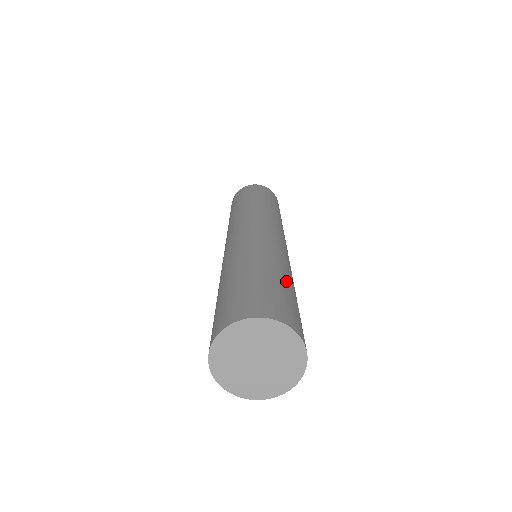
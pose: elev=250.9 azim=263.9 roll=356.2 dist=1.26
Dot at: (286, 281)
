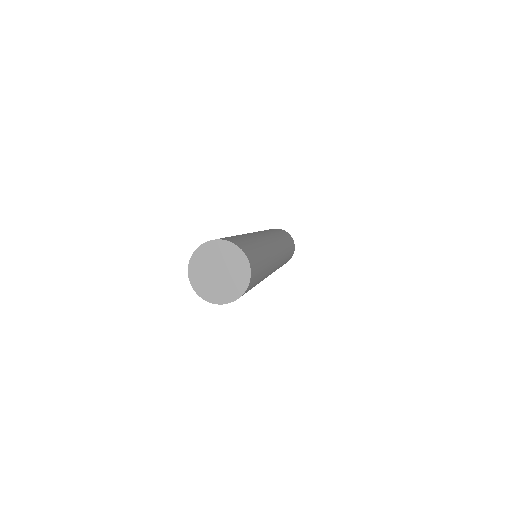
Dot at: (252, 241)
